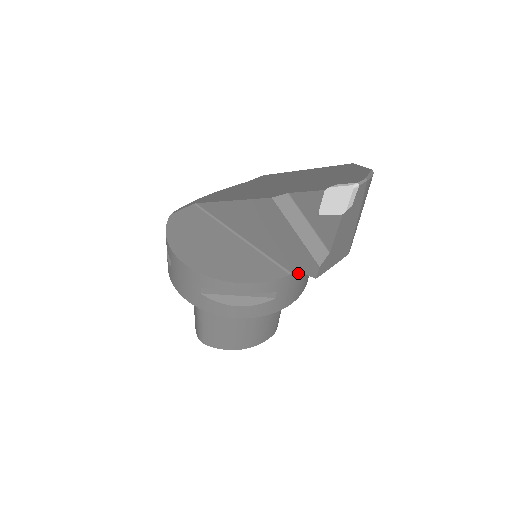
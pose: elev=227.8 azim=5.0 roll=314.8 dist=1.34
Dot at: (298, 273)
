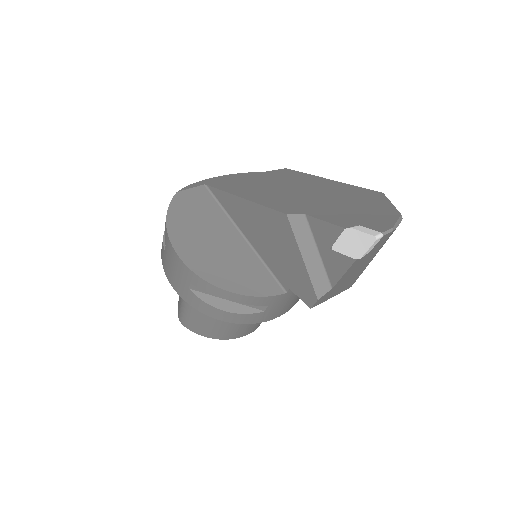
Dot at: occluded
